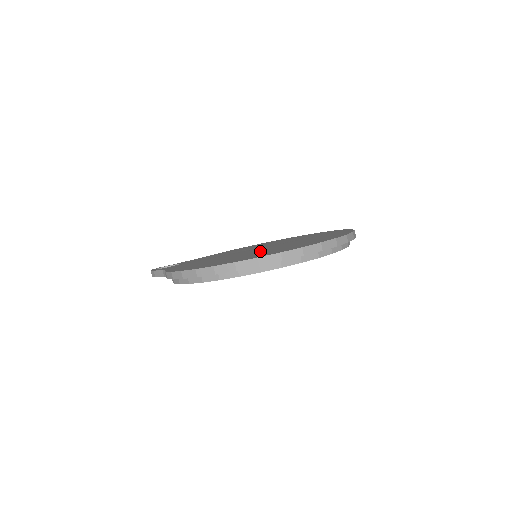
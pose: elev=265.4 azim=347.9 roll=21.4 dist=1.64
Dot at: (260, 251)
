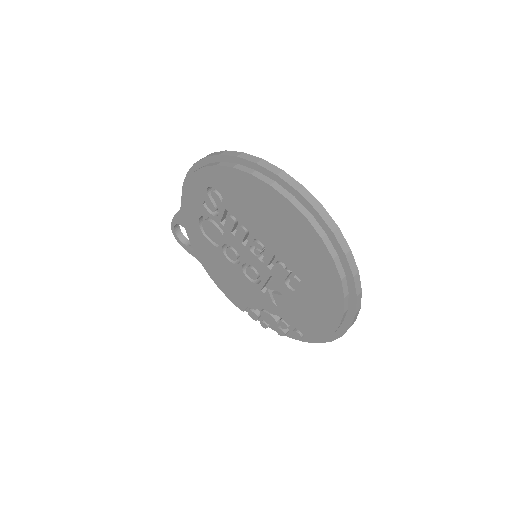
Dot at: occluded
